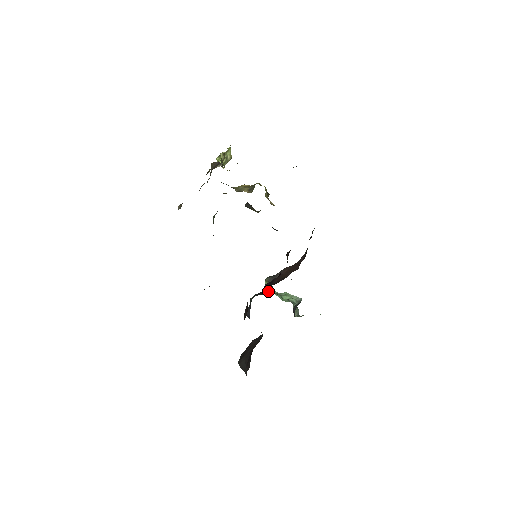
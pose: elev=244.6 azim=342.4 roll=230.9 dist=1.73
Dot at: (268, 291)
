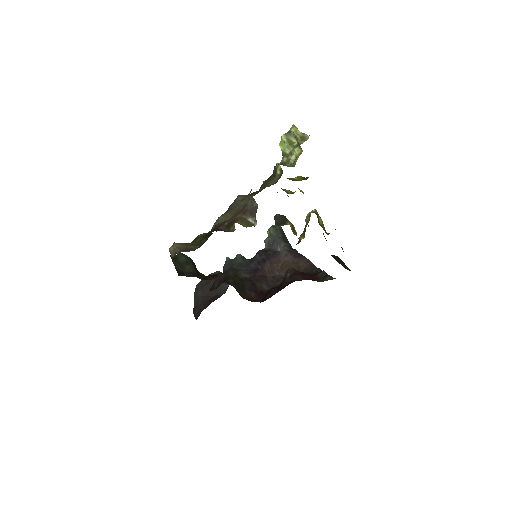
Dot at: occluded
